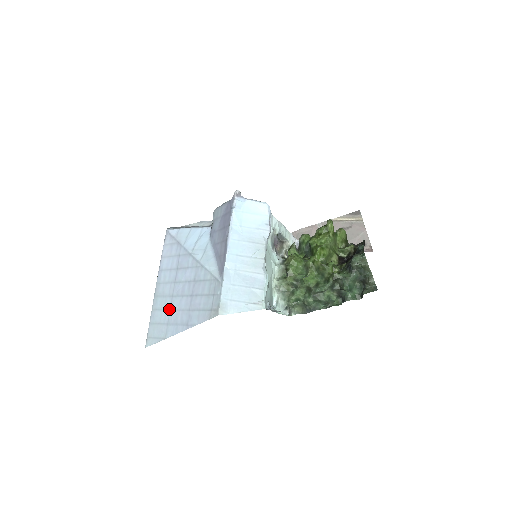
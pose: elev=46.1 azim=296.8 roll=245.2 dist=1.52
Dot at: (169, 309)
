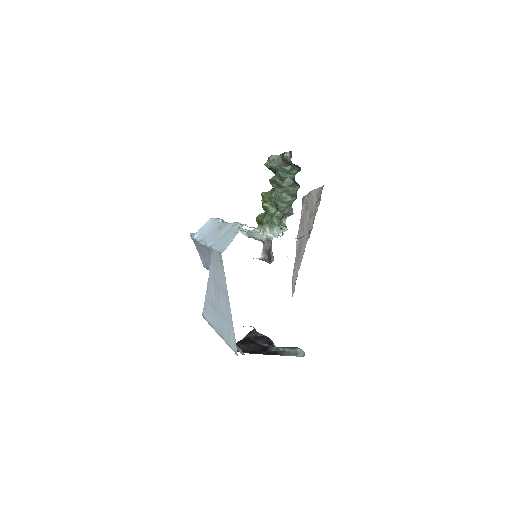
Dot at: (223, 317)
